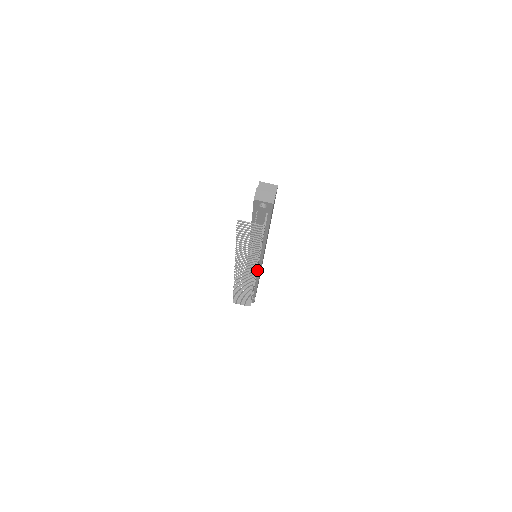
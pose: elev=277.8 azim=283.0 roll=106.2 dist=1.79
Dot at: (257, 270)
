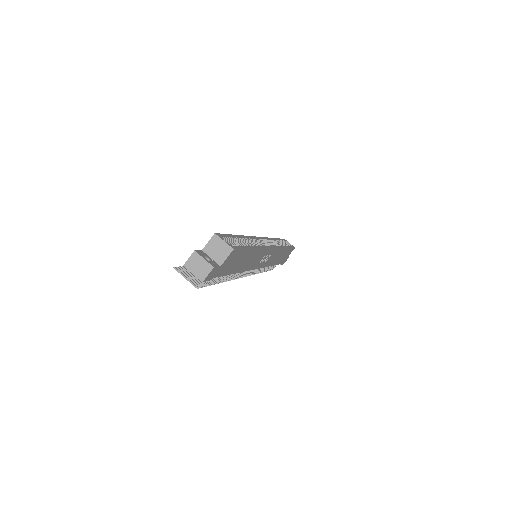
Dot at: occluded
